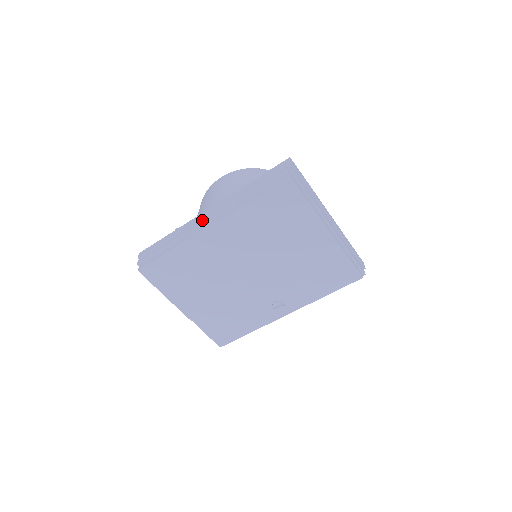
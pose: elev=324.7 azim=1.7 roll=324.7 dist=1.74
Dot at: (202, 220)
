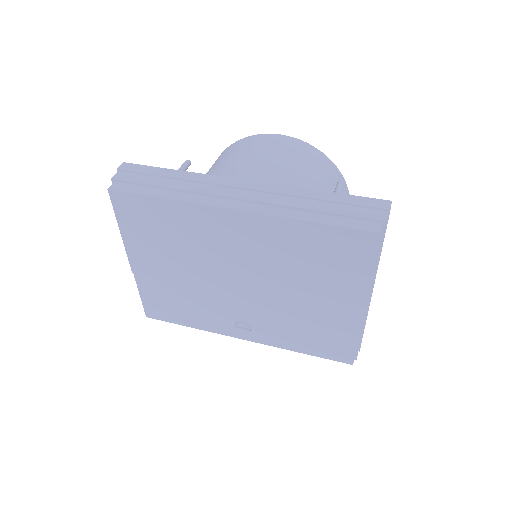
Dot at: (231, 191)
